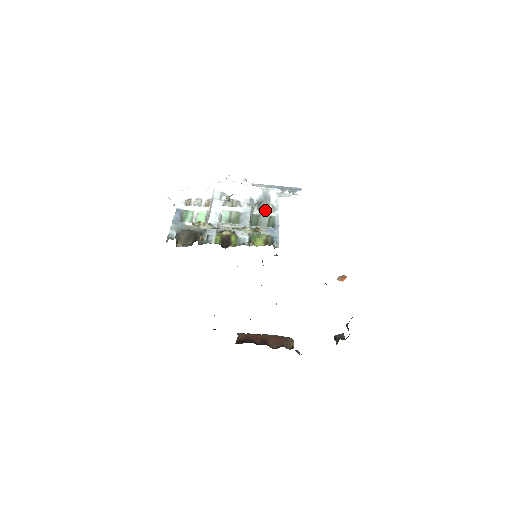
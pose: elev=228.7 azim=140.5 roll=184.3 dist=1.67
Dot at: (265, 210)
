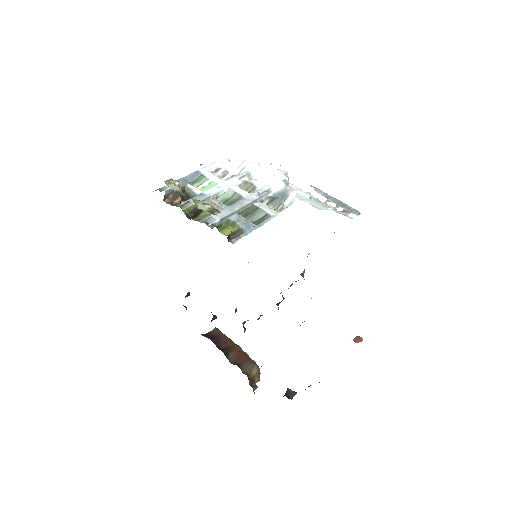
Dot at: (273, 207)
